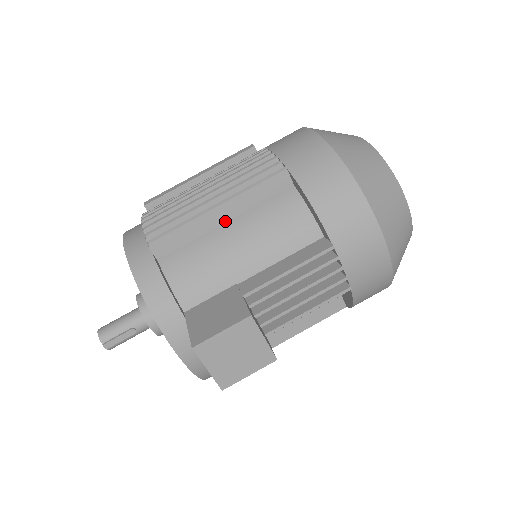
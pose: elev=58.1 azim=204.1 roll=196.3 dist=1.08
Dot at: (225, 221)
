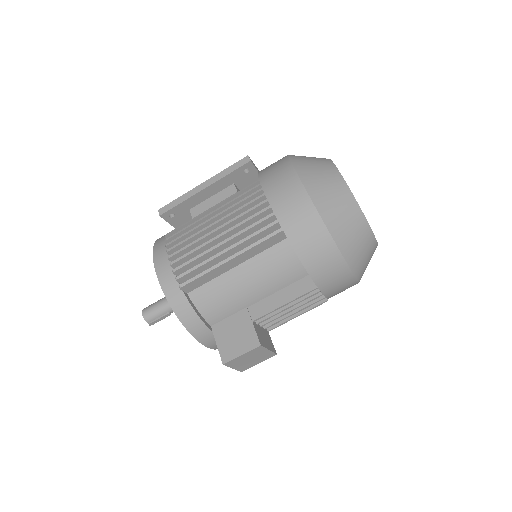
Dot at: (235, 265)
